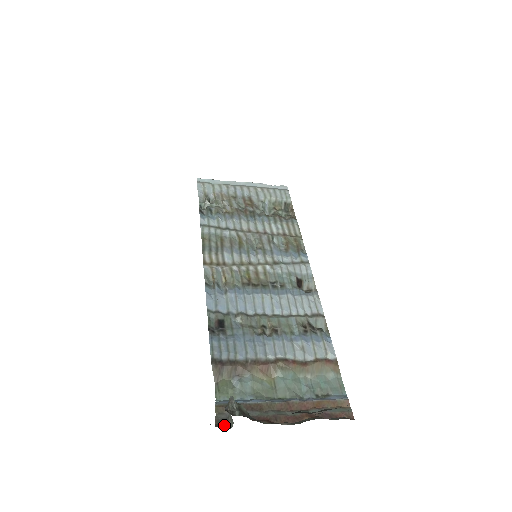
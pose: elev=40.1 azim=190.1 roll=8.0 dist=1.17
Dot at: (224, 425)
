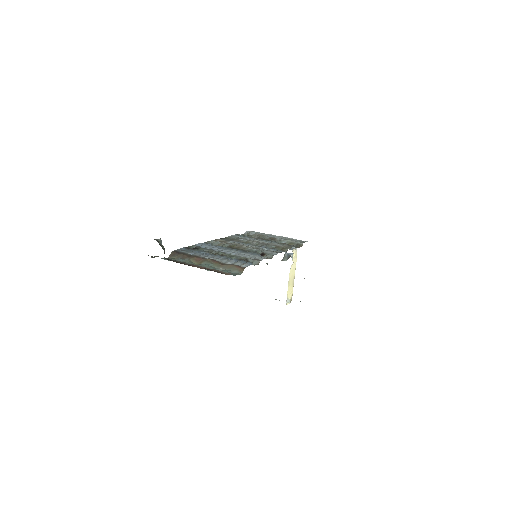
Dot at: (151, 256)
